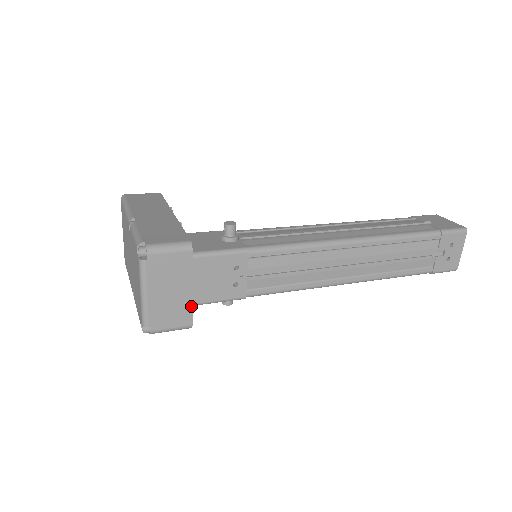
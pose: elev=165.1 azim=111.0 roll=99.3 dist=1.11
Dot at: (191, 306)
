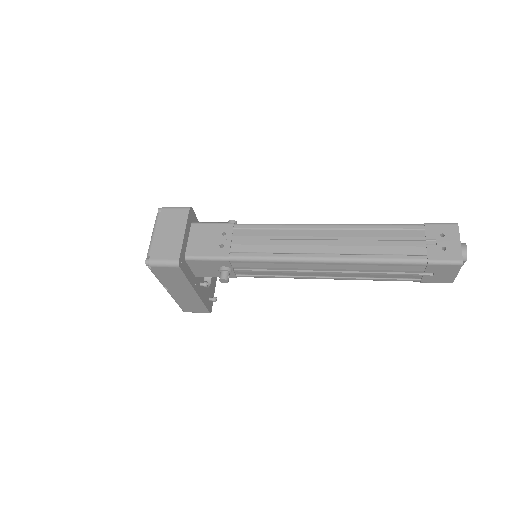
Dot at: (181, 246)
